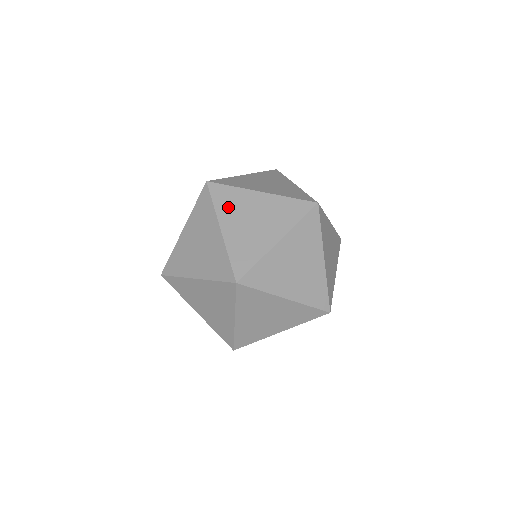
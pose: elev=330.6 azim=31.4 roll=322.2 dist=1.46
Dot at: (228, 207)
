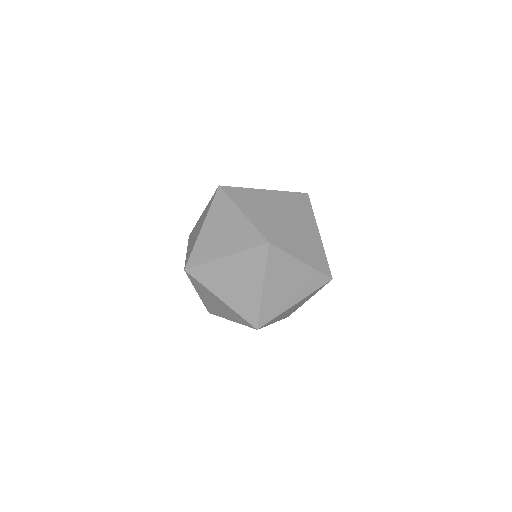
Dot at: (216, 213)
